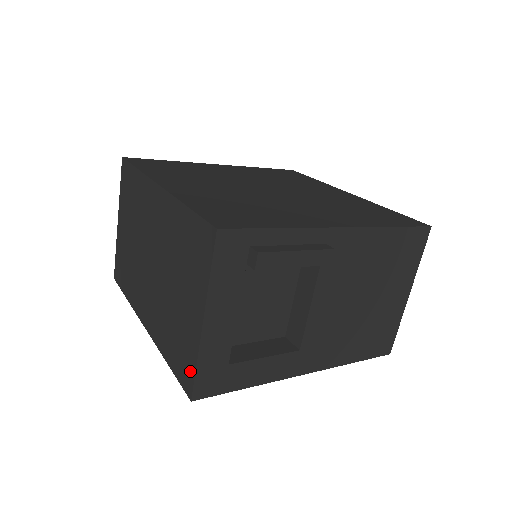
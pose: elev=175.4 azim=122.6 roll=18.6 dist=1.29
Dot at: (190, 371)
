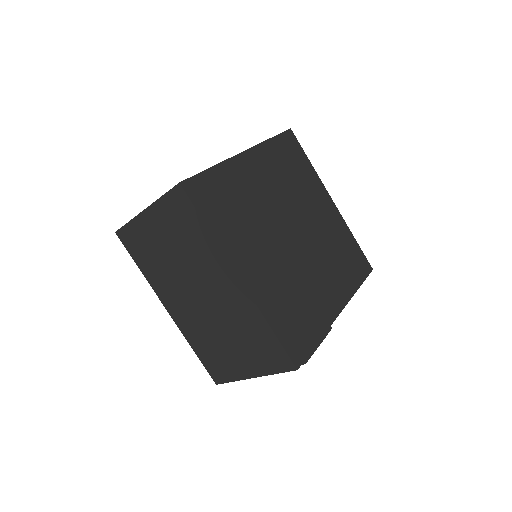
Dot at: (223, 378)
